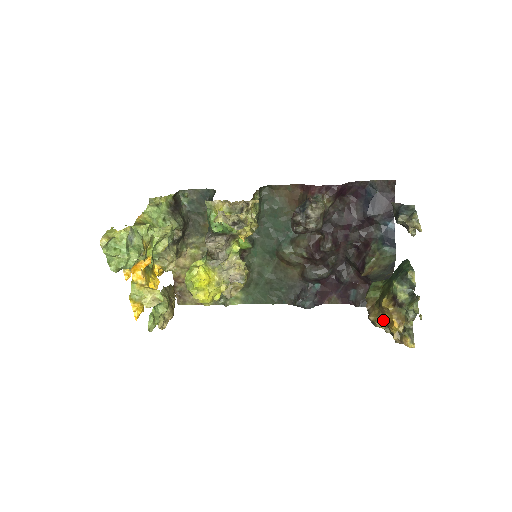
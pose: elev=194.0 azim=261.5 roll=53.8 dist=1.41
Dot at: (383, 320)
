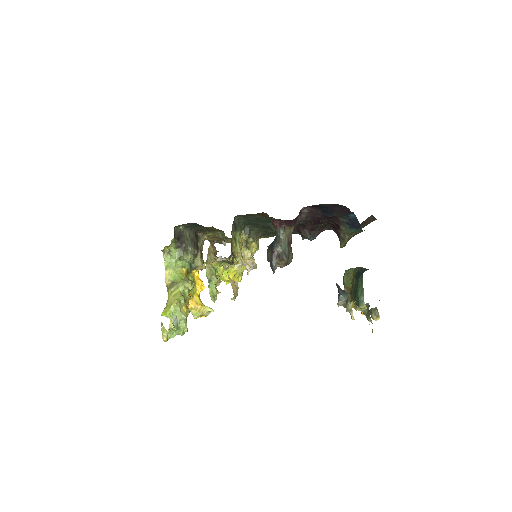
Dot at: occluded
